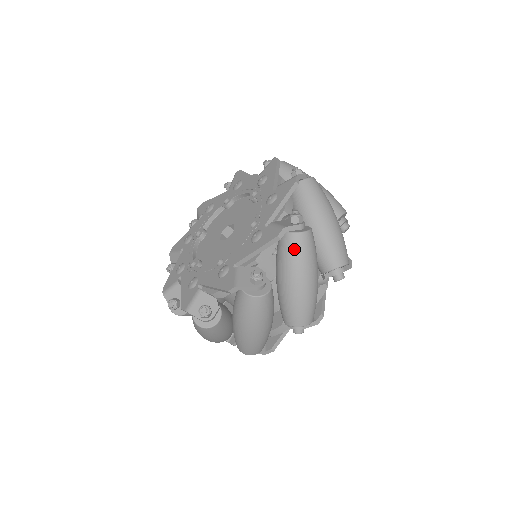
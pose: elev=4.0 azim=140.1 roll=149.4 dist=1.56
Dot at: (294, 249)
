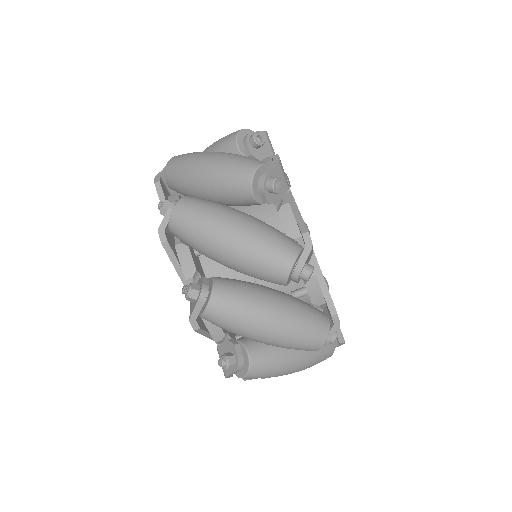
Dot at: (219, 326)
